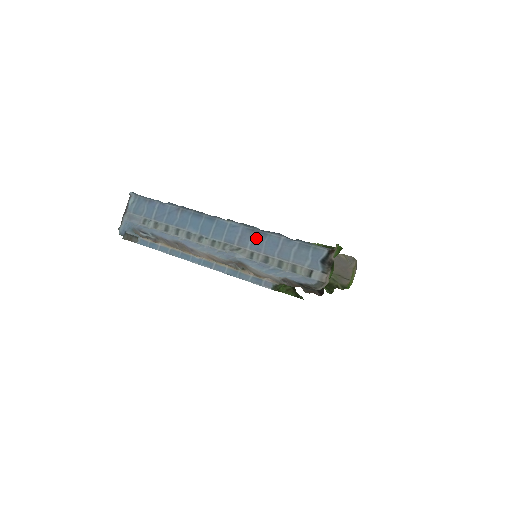
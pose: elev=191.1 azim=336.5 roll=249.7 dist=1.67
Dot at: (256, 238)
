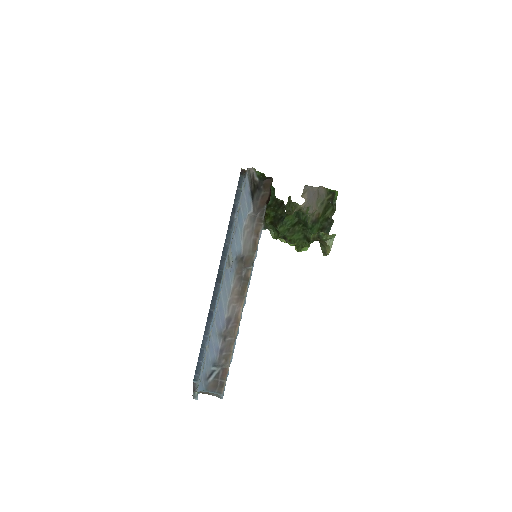
Dot at: occluded
